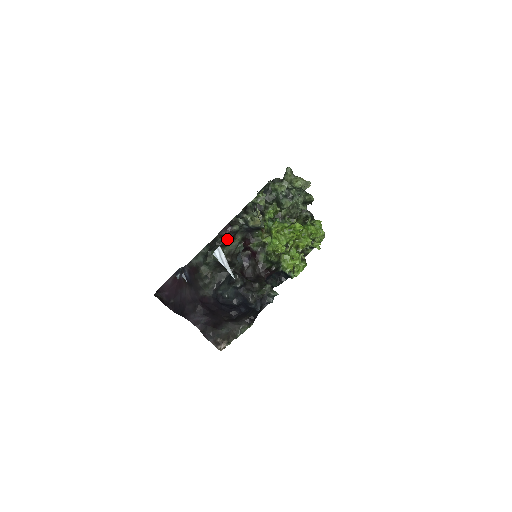
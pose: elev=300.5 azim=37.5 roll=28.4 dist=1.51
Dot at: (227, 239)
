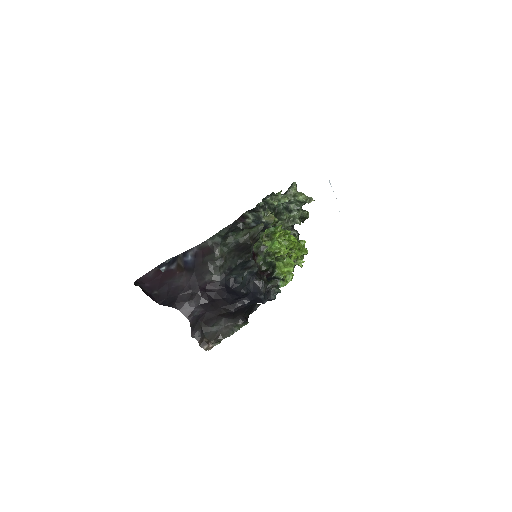
Dot at: occluded
